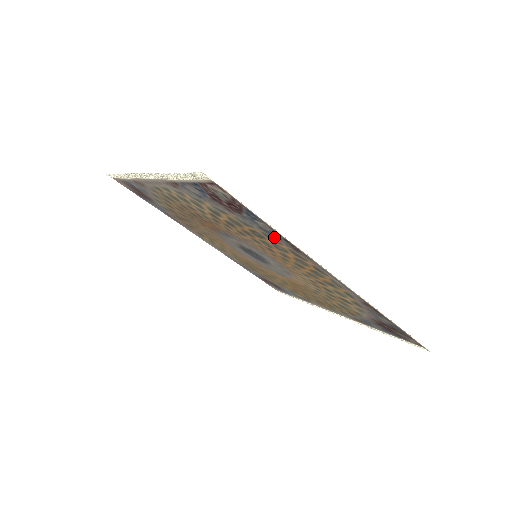
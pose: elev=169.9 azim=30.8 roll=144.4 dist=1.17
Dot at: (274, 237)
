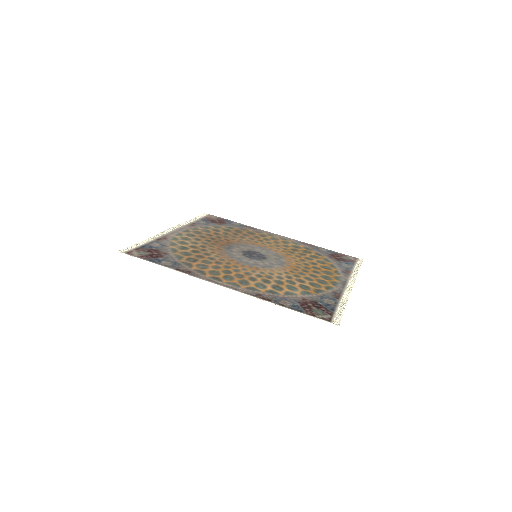
Dot at: (181, 266)
